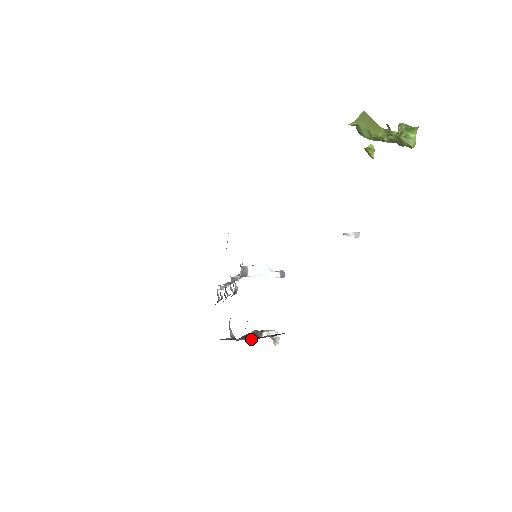
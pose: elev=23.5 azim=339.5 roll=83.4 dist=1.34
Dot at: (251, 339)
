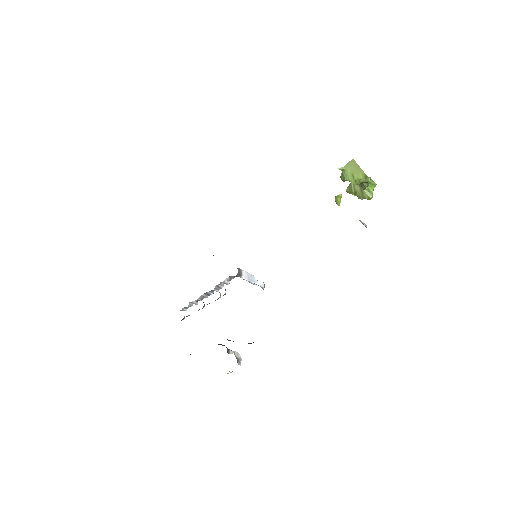
Dot at: occluded
